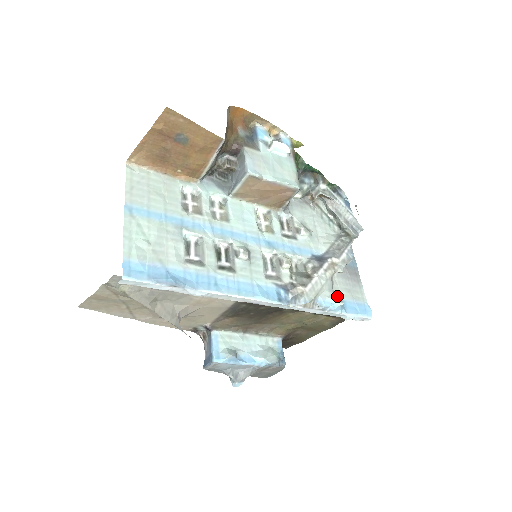
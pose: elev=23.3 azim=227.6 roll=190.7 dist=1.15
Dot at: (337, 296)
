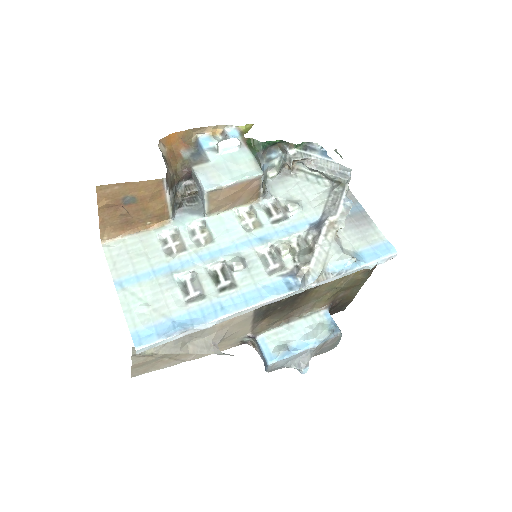
Dot at: (349, 252)
